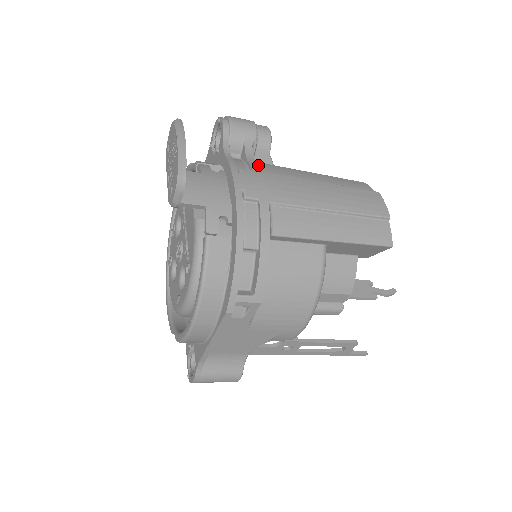
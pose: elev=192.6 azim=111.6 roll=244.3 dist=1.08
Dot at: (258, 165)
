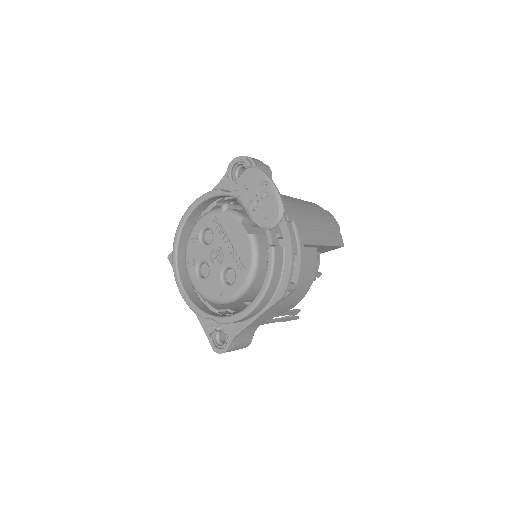
Dot at: occluded
